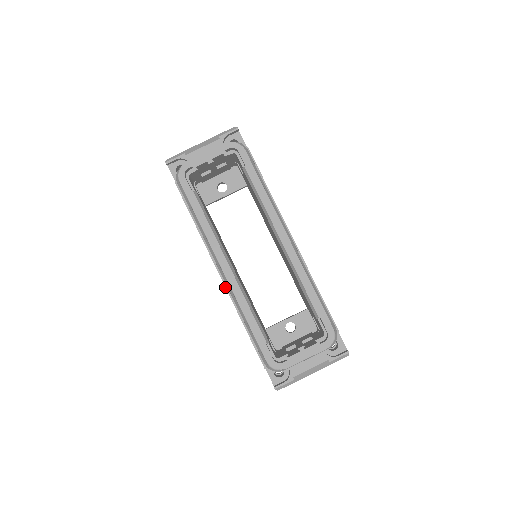
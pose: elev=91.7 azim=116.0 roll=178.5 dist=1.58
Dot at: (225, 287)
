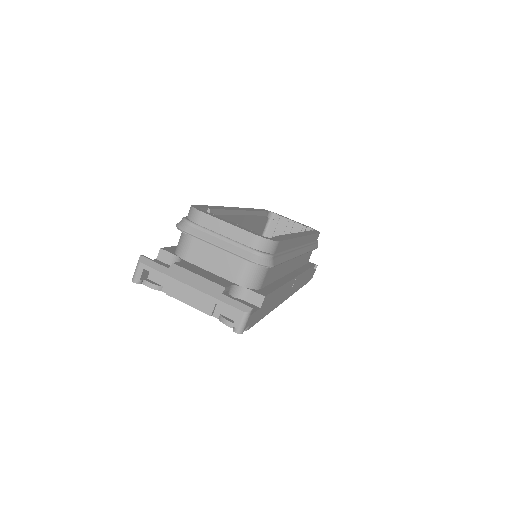
Dot at: occluded
